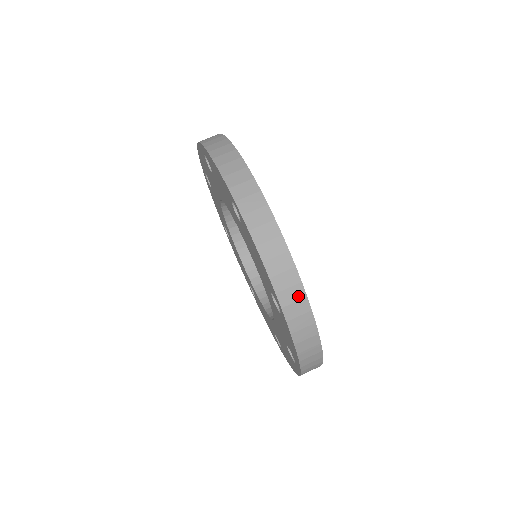
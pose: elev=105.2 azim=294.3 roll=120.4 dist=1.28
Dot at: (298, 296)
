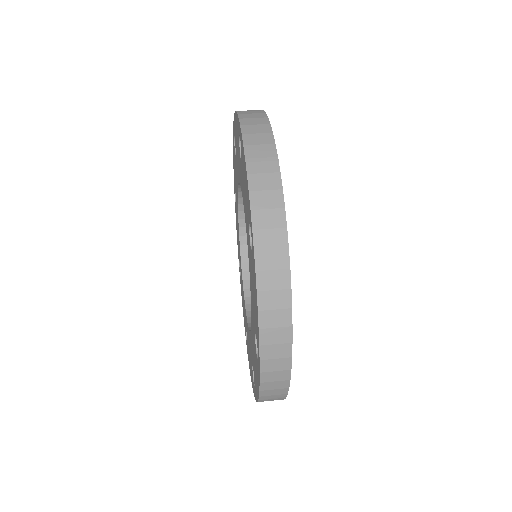
Dot at: (259, 117)
